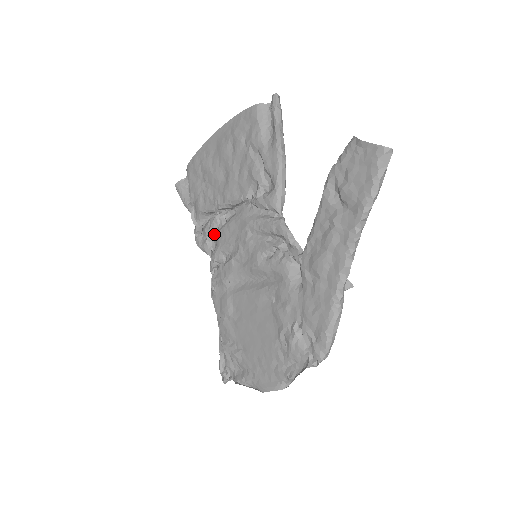
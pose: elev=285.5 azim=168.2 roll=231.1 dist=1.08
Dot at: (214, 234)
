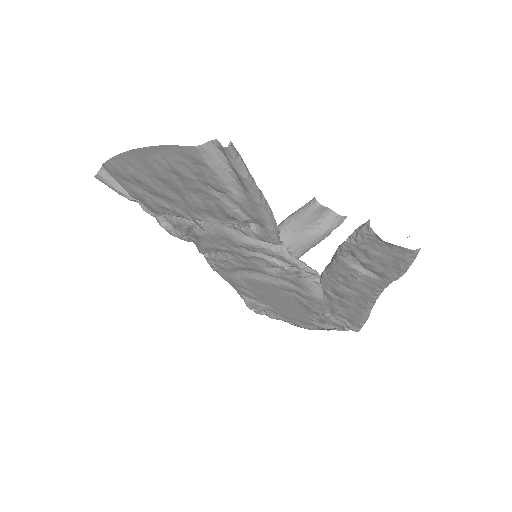
Dot at: (189, 231)
